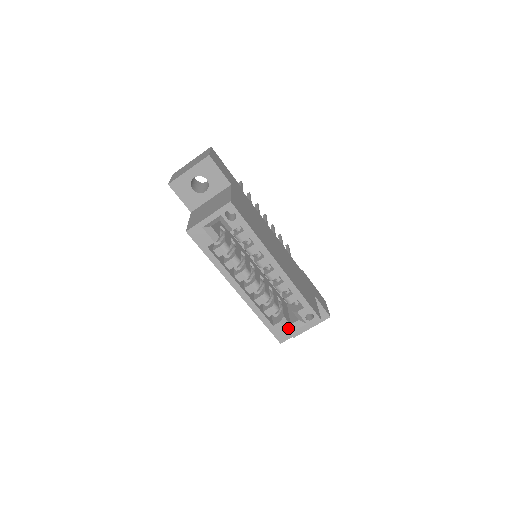
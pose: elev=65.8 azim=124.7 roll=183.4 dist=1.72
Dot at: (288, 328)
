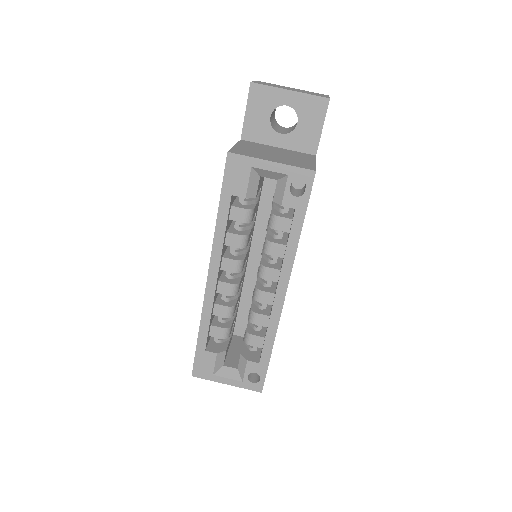
Dot at: (218, 367)
